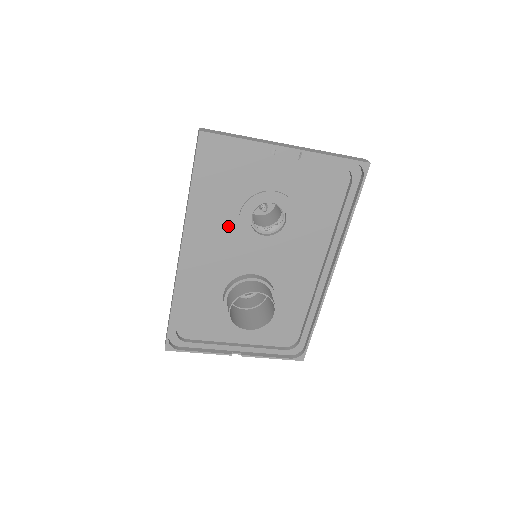
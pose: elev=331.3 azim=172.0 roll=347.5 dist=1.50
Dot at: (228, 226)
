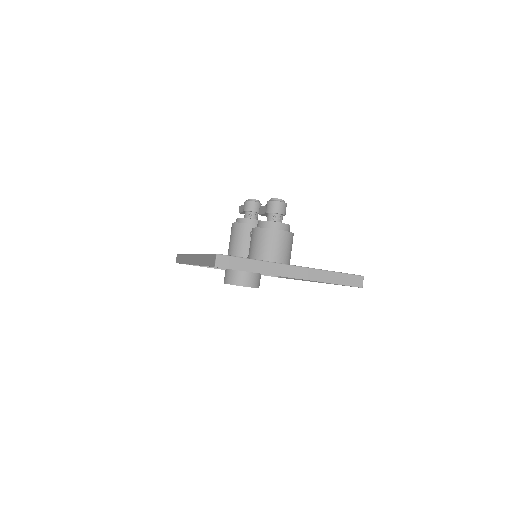
Dot at: occluded
